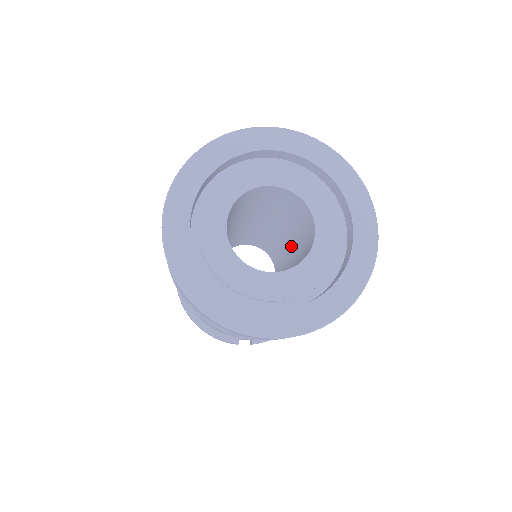
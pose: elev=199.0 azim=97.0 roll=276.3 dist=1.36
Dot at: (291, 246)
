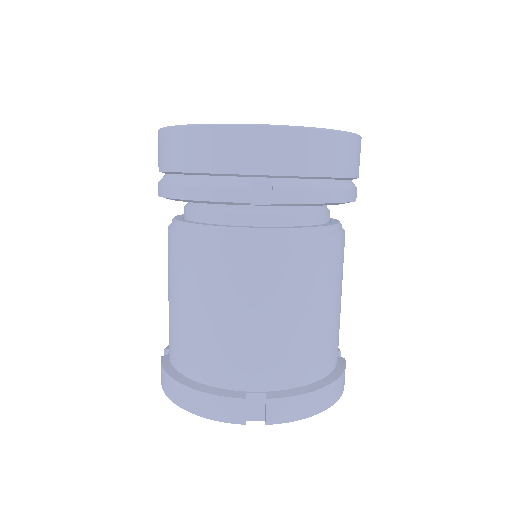
Dot at: occluded
